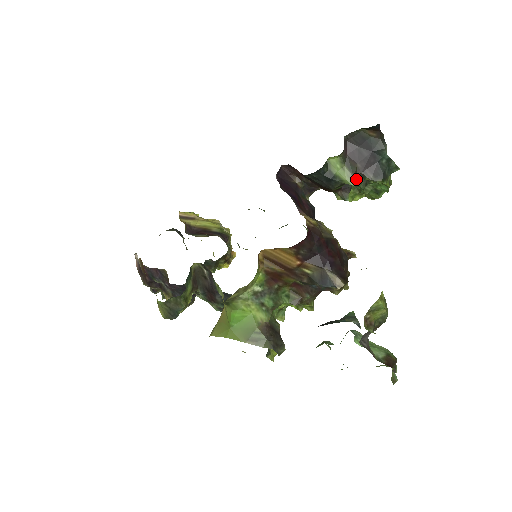
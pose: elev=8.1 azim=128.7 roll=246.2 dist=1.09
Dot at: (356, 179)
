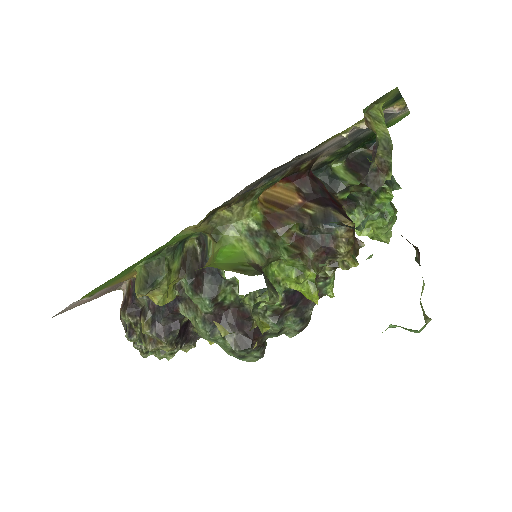
Dot at: (361, 200)
